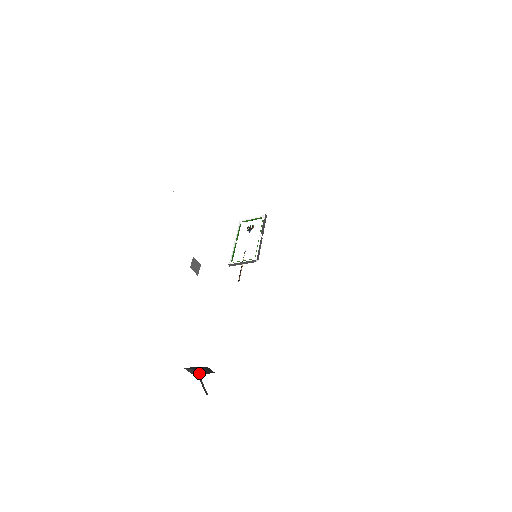
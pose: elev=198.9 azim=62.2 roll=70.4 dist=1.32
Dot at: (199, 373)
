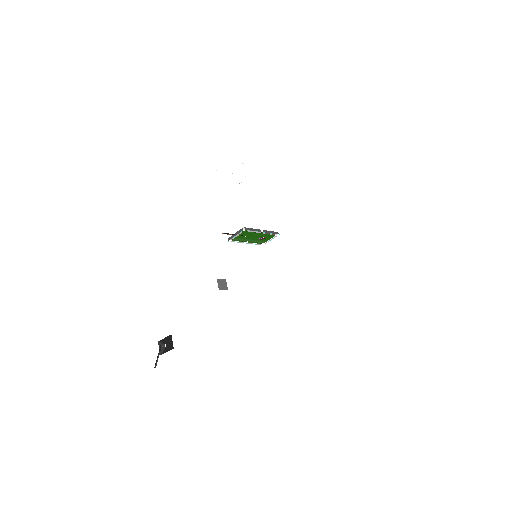
Dot at: (164, 345)
